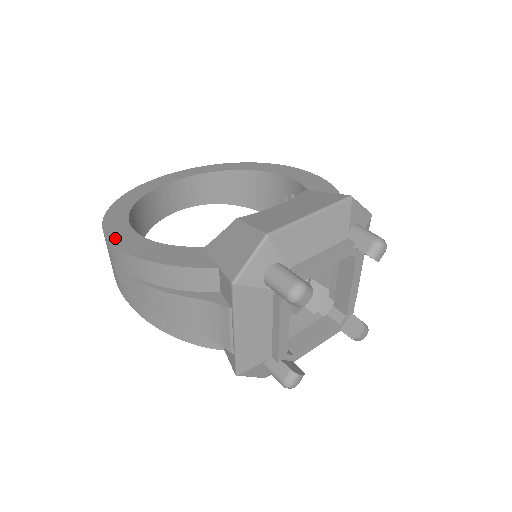
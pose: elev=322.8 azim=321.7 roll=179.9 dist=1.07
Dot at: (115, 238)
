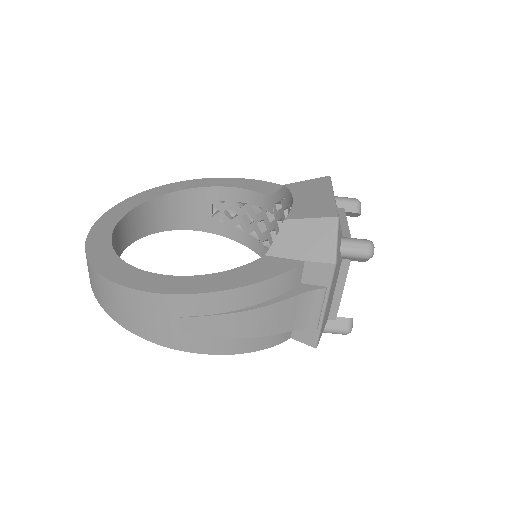
Dot at: (174, 289)
